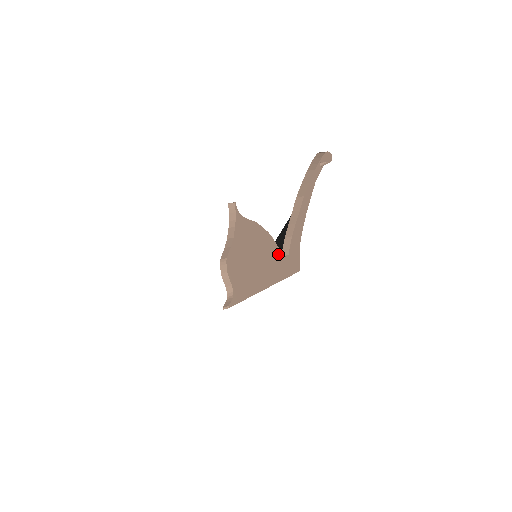
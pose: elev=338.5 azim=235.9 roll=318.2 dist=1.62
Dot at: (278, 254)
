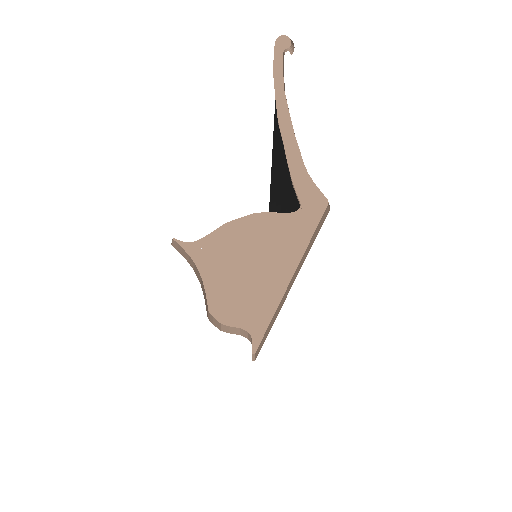
Dot at: (285, 220)
